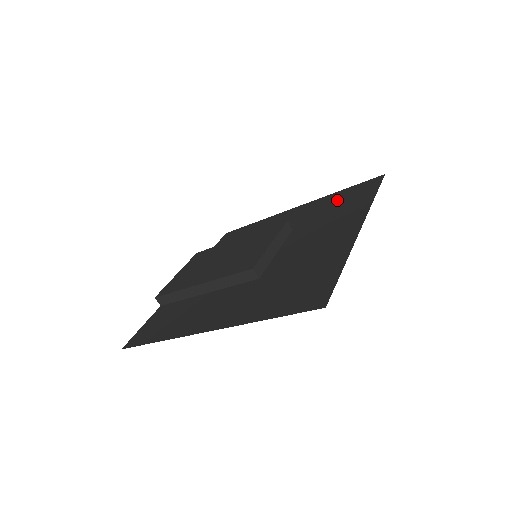
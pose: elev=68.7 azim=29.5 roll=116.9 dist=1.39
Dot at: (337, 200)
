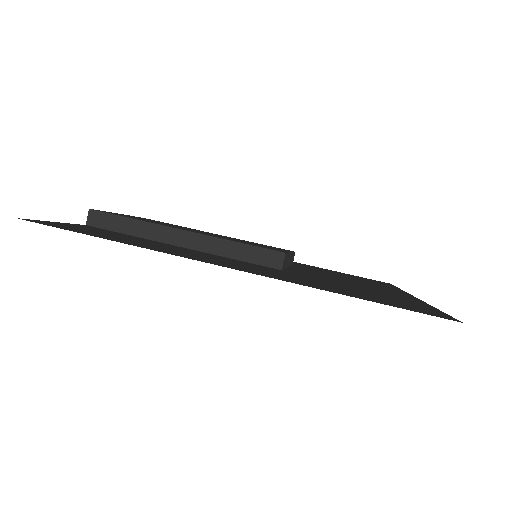
Dot at: occluded
